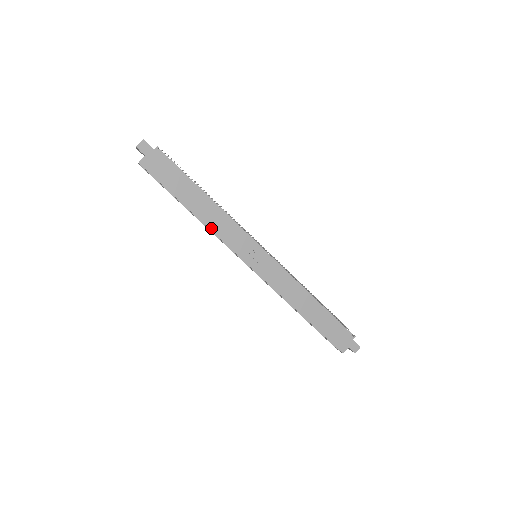
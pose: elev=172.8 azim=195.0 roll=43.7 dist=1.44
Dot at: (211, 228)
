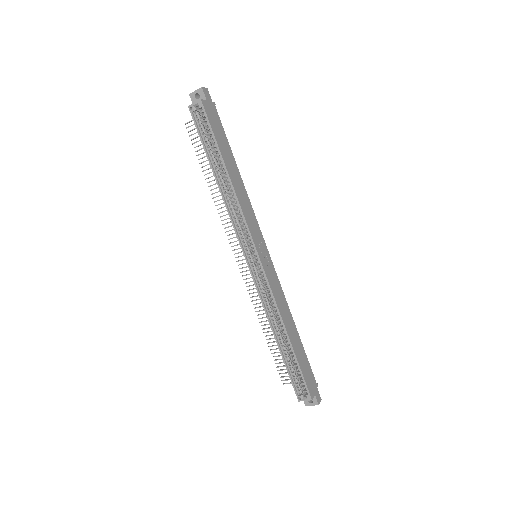
Dot at: (239, 199)
